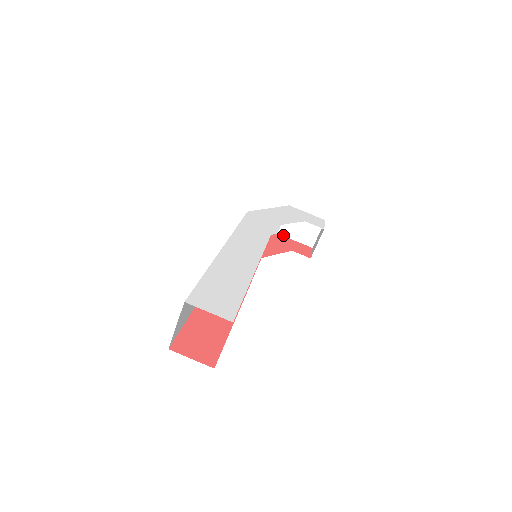
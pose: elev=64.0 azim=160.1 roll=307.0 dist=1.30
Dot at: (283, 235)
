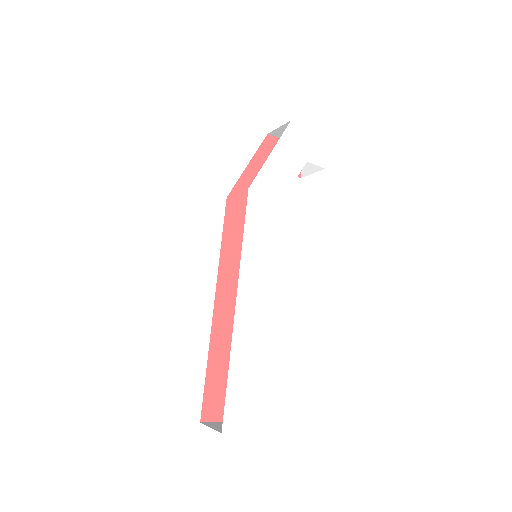
Dot at: (274, 135)
